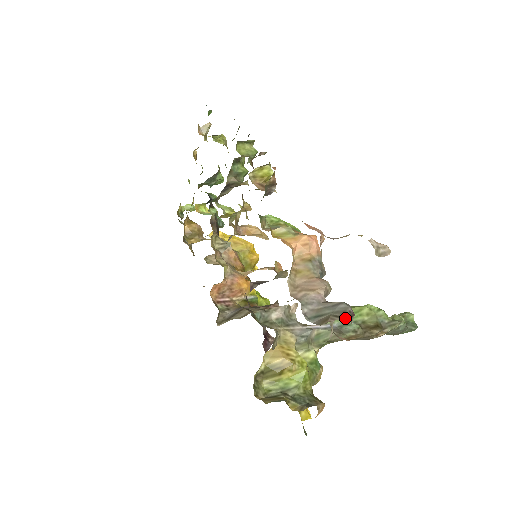
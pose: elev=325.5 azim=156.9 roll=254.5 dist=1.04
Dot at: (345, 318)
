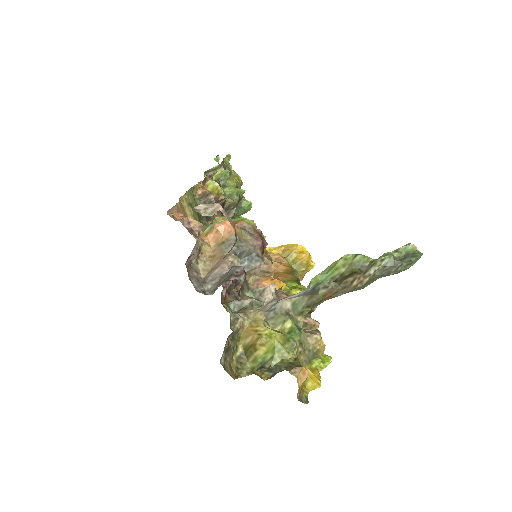
Dot at: (322, 278)
